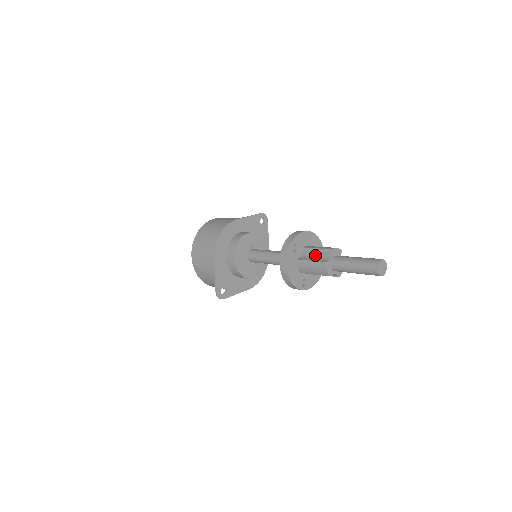
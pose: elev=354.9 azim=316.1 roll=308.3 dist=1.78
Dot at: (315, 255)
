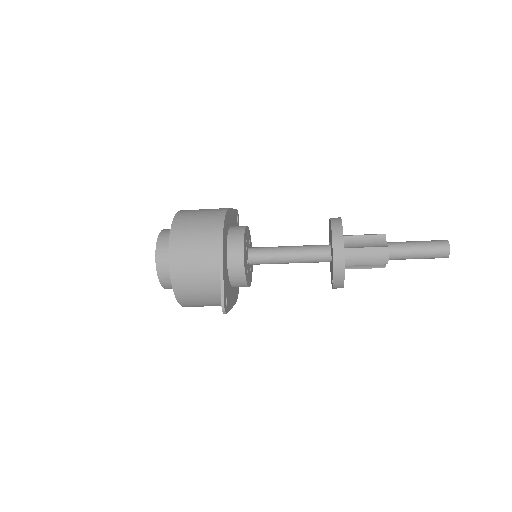
Dot at: (364, 242)
